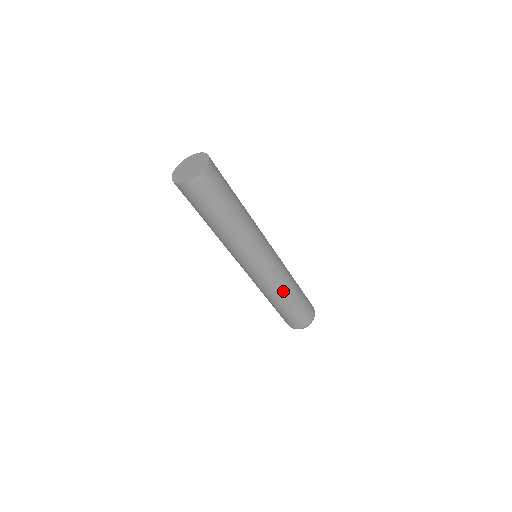
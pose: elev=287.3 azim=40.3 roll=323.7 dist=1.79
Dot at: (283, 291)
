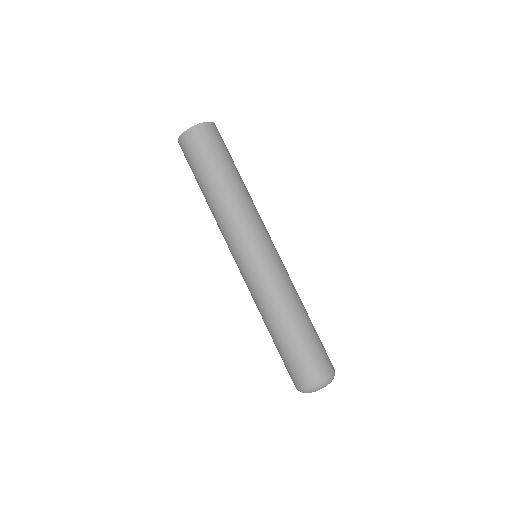
Dot at: (278, 305)
